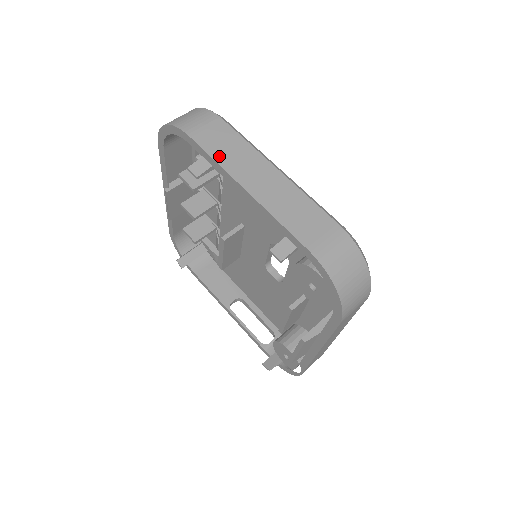
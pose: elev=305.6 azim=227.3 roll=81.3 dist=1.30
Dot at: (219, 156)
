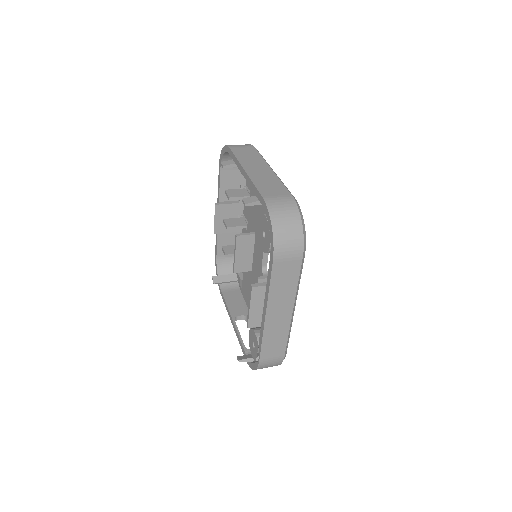
Dot at: (240, 157)
